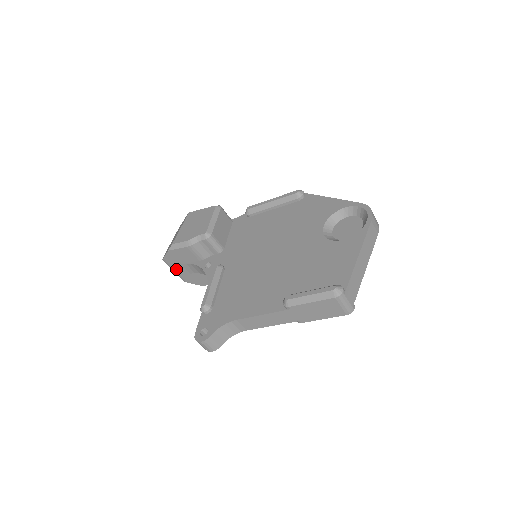
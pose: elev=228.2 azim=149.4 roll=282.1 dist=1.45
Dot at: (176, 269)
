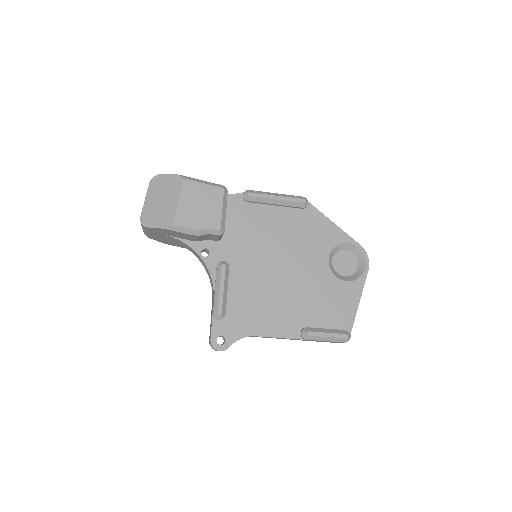
Dot at: (152, 233)
